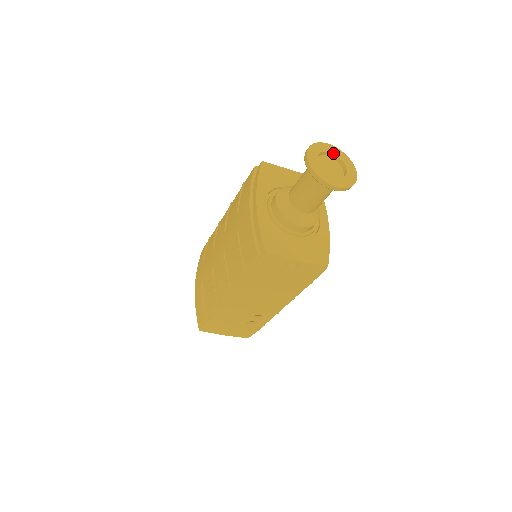
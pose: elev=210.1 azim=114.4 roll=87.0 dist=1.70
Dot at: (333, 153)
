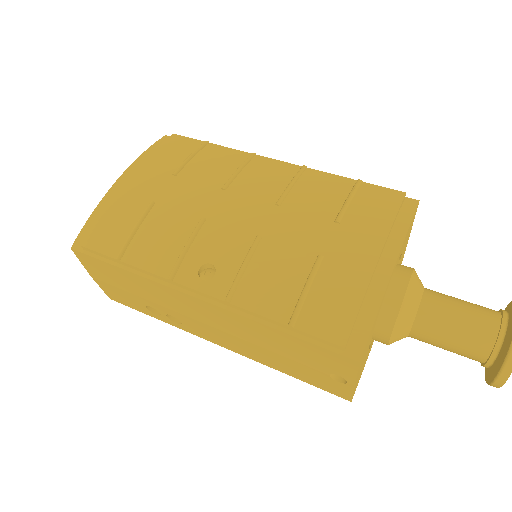
Dot at: out of frame
